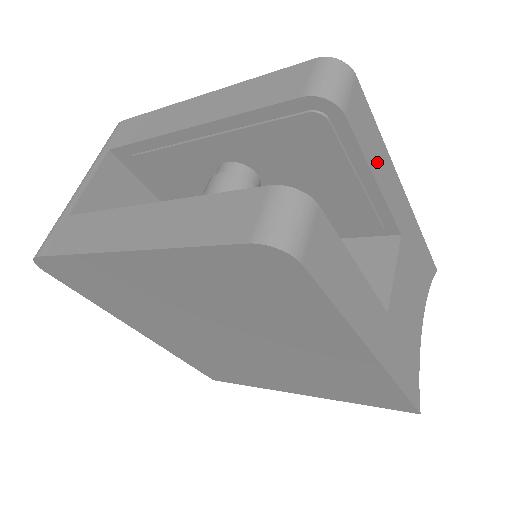
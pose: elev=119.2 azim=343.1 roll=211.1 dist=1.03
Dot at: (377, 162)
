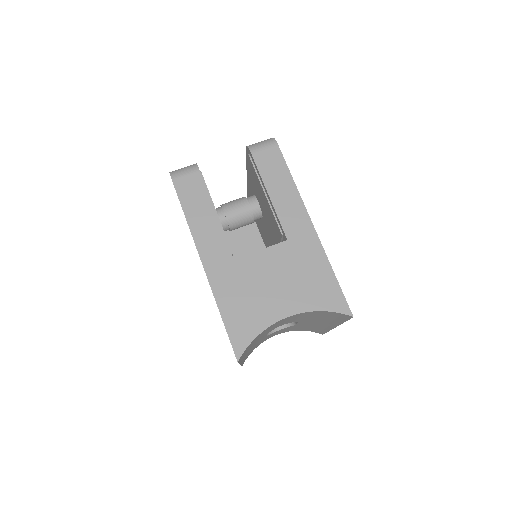
Dot at: (277, 188)
